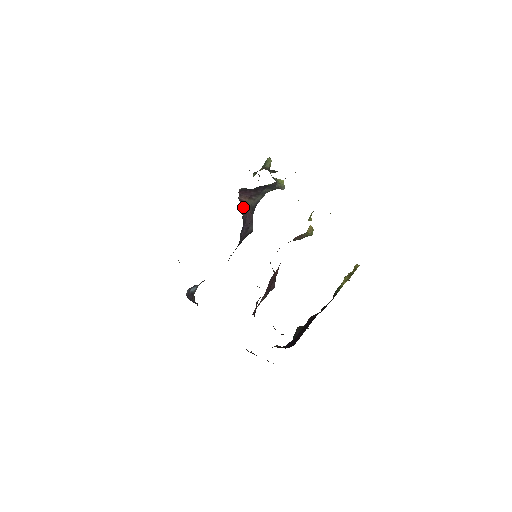
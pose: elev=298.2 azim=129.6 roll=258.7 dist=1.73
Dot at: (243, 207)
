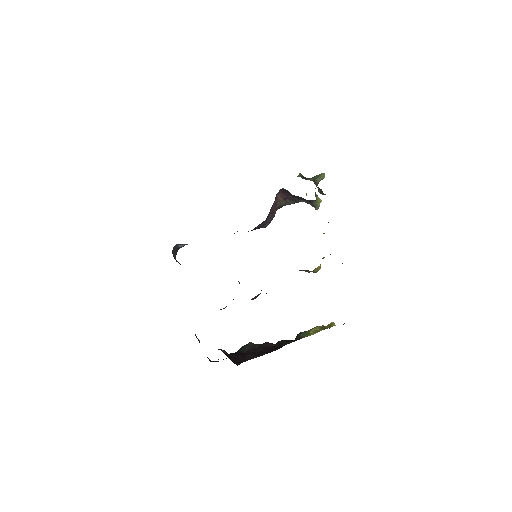
Dot at: (274, 204)
